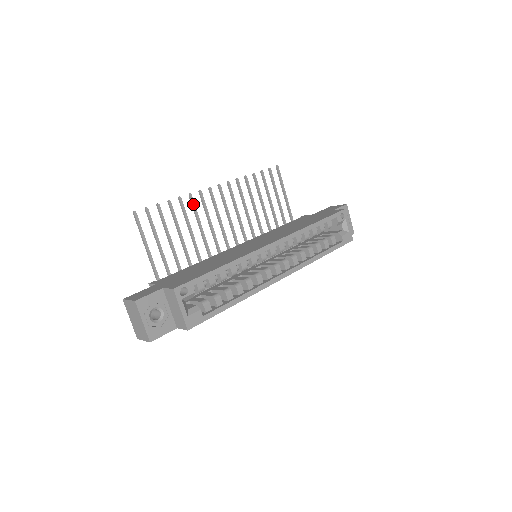
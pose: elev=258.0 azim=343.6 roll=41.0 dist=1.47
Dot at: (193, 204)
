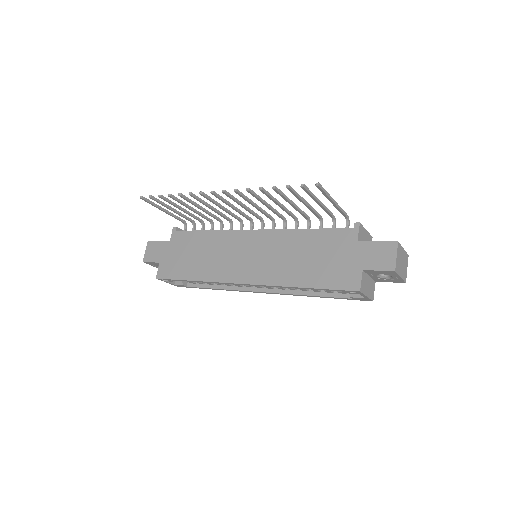
Dot at: (196, 199)
